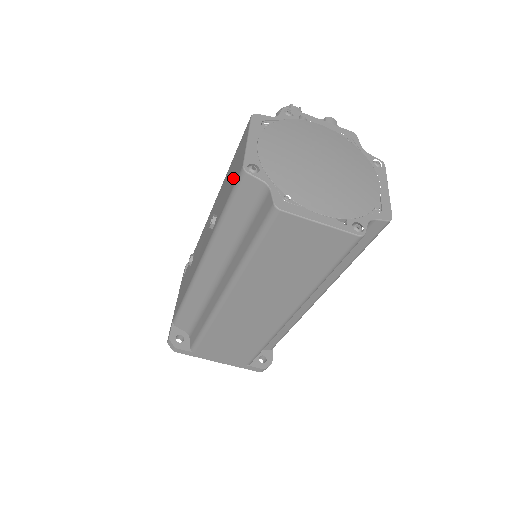
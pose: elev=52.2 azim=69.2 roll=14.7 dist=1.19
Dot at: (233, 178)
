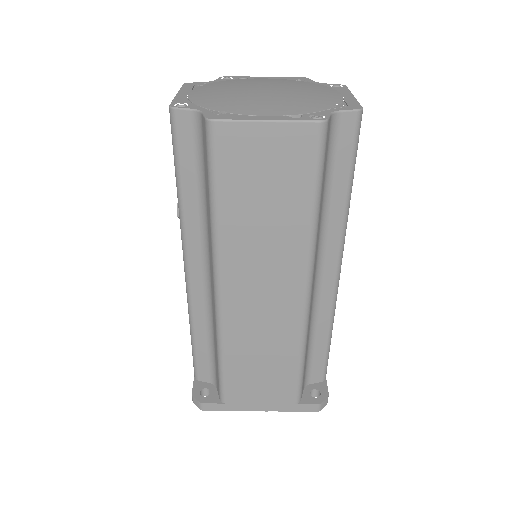
Dot at: occluded
